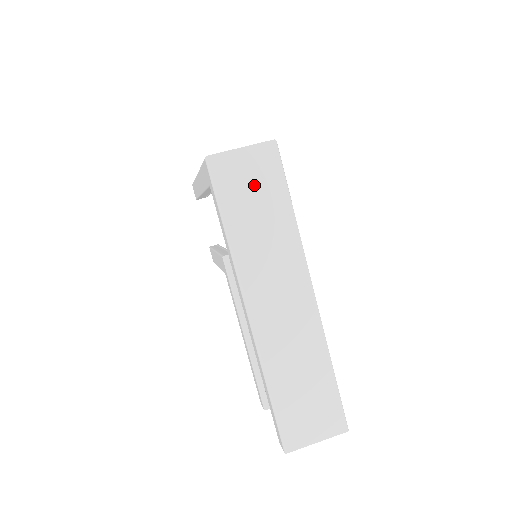
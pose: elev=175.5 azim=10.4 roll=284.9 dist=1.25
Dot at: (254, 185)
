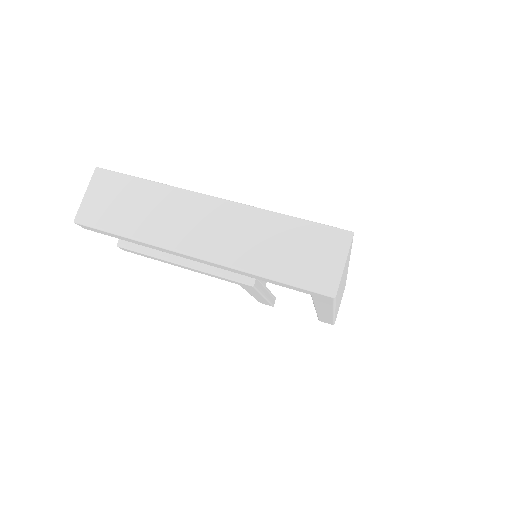
Dot at: occluded
